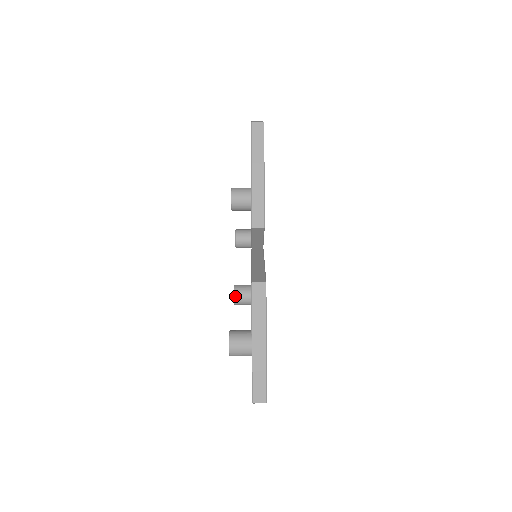
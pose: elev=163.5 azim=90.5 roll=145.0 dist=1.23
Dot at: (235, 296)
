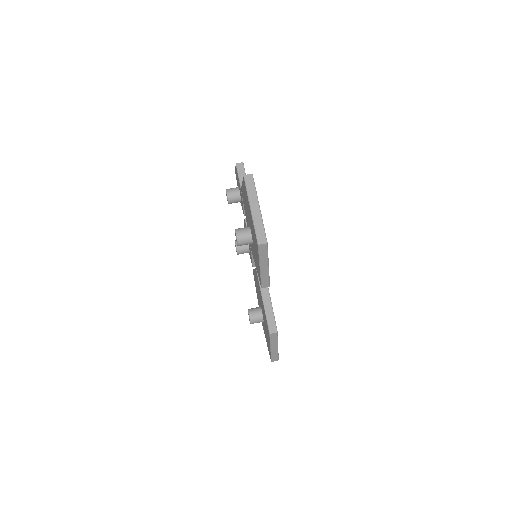
Dot at: (238, 253)
